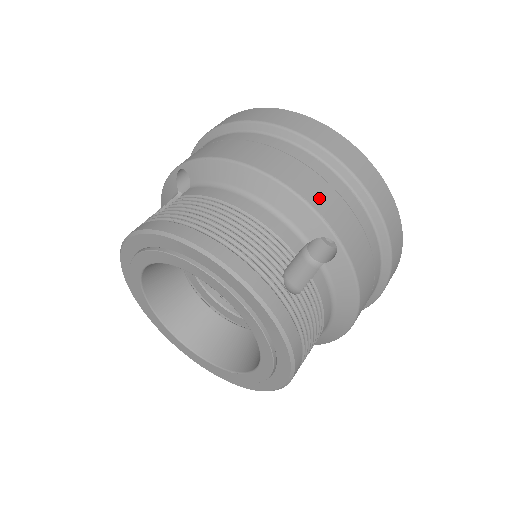
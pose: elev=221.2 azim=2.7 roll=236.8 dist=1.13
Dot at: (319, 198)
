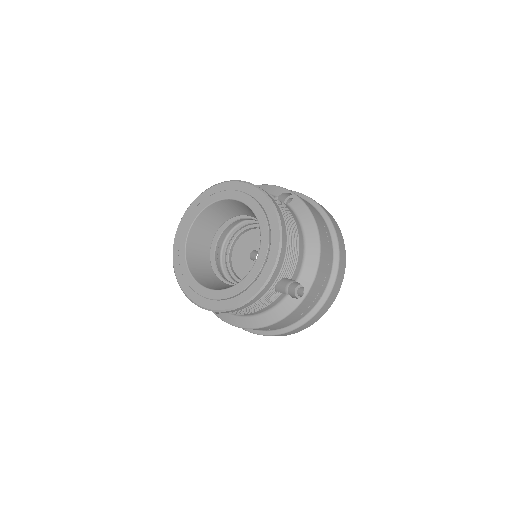
Dot at: (320, 275)
